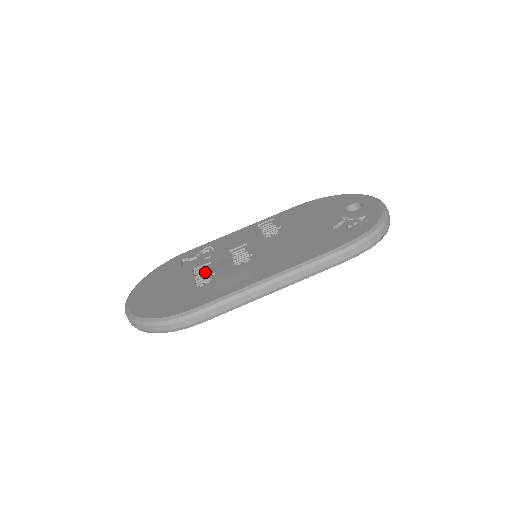
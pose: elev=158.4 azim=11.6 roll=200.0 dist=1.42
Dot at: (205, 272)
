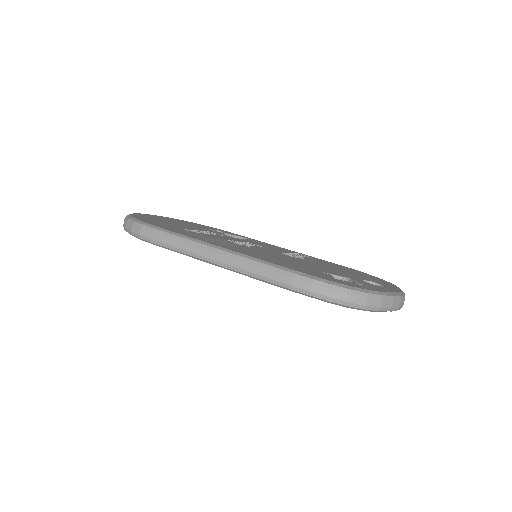
Dot at: (208, 233)
